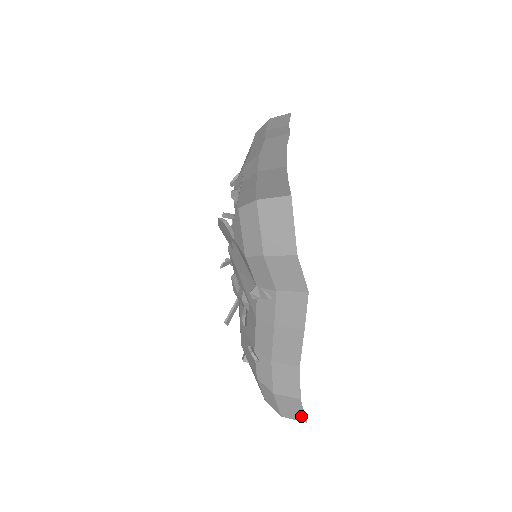
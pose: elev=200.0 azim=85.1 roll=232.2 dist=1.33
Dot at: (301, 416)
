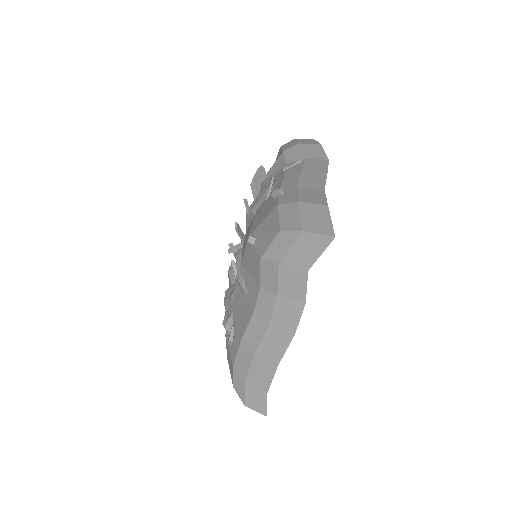
Dot at: (328, 228)
